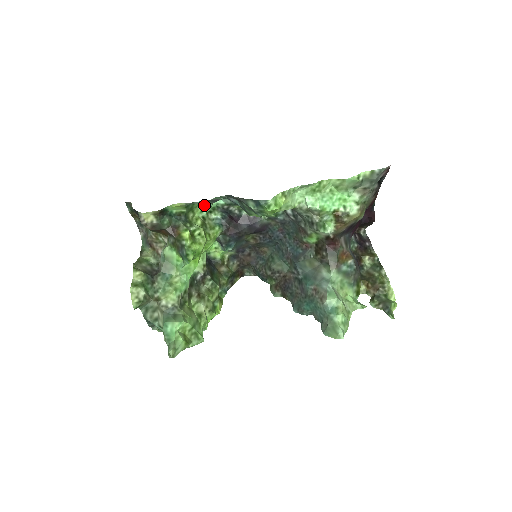
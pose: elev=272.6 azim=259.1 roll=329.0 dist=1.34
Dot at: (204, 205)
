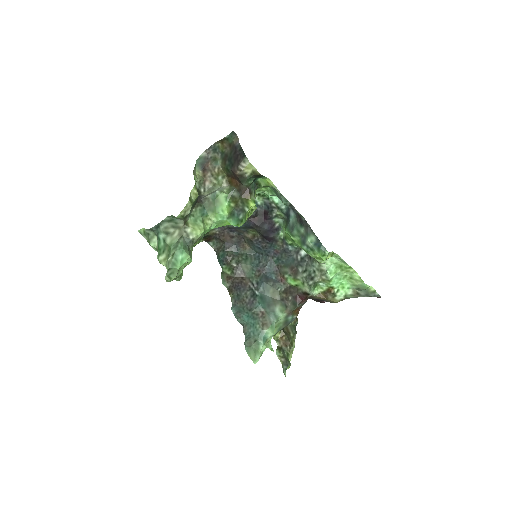
Dot at: (270, 192)
